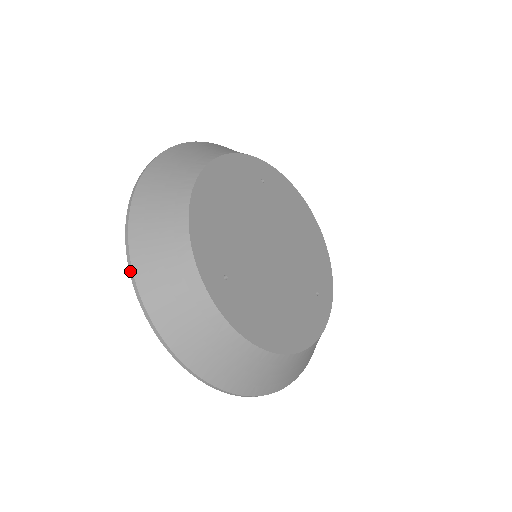
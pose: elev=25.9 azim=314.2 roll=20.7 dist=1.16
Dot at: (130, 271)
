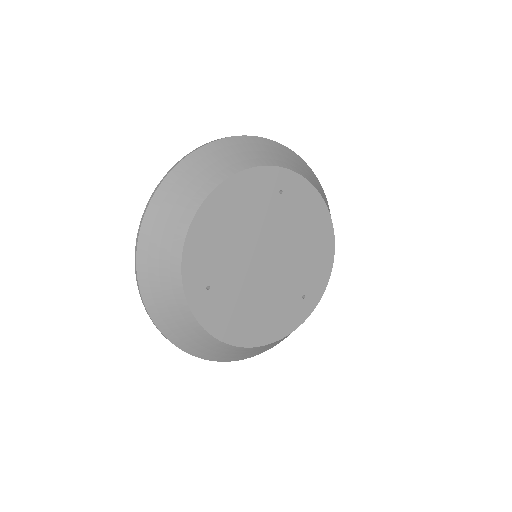
Dot at: (135, 264)
